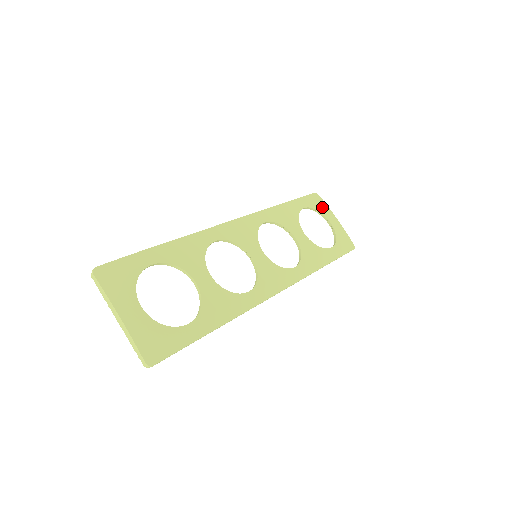
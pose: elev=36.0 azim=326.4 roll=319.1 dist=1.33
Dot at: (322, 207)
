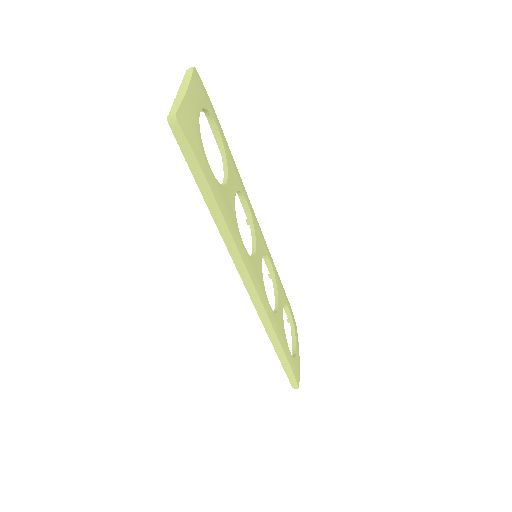
Dot at: (296, 333)
